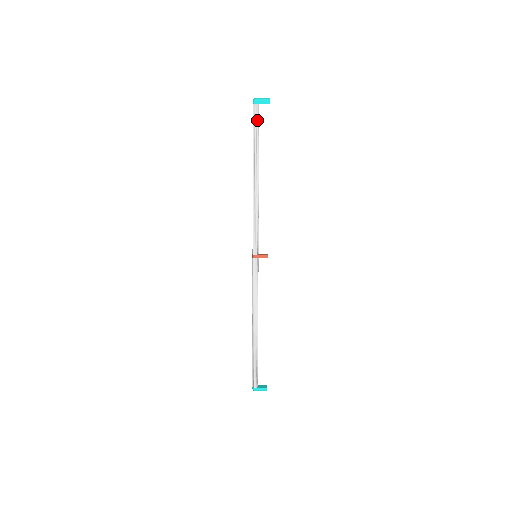
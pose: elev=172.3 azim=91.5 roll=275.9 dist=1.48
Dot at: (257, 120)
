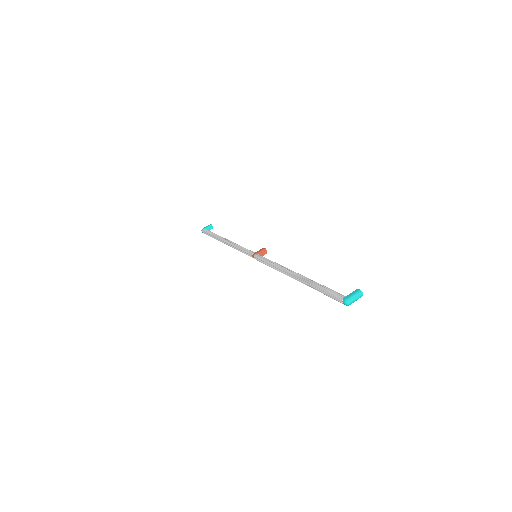
Dot at: occluded
